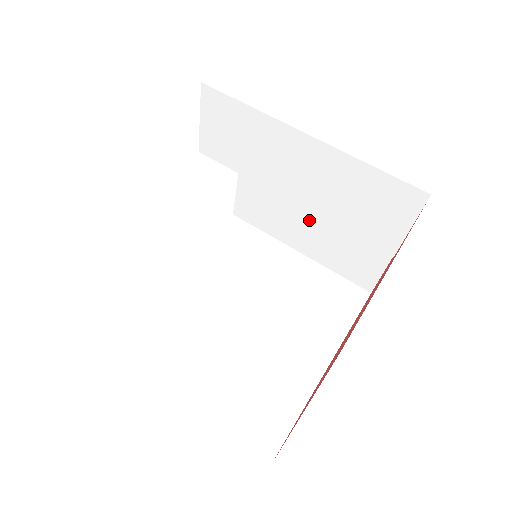
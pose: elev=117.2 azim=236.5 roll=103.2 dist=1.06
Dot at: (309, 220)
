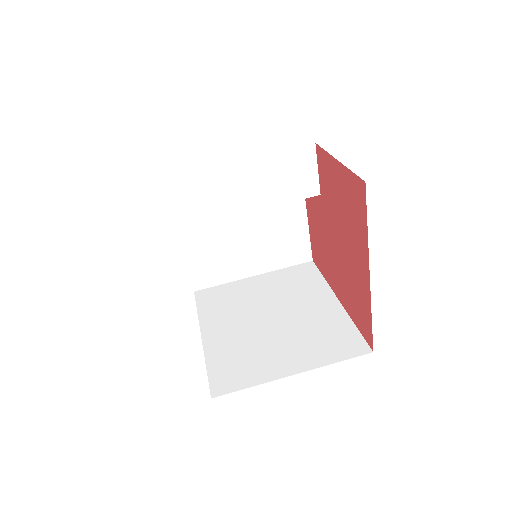
Dot at: (248, 246)
